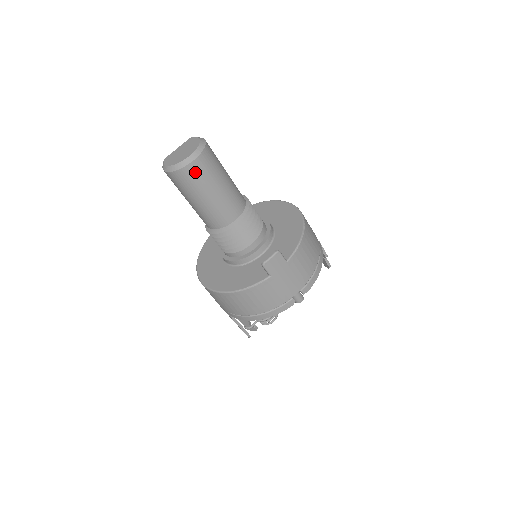
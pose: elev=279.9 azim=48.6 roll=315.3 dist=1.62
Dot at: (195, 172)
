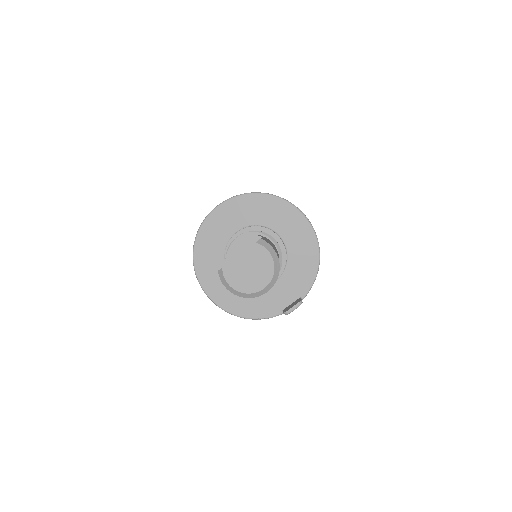
Dot at: occluded
